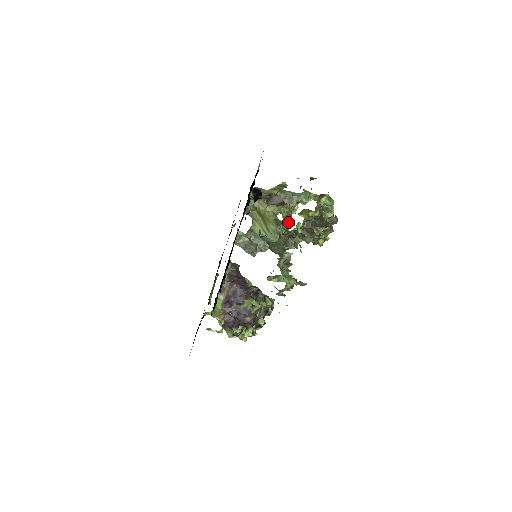
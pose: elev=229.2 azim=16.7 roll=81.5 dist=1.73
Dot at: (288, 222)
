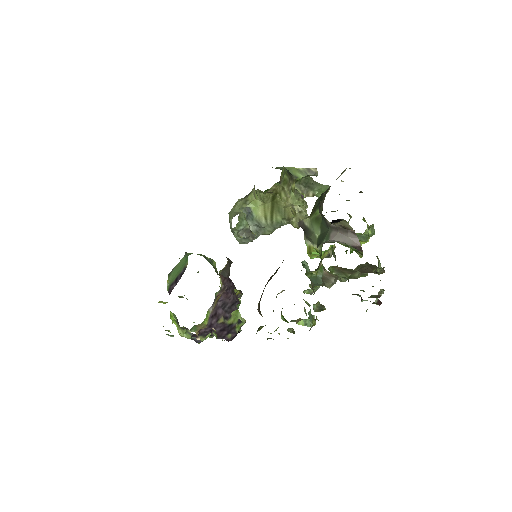
Dot at: occluded
